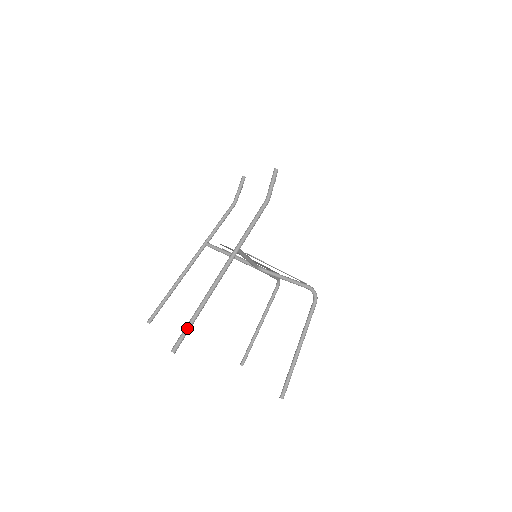
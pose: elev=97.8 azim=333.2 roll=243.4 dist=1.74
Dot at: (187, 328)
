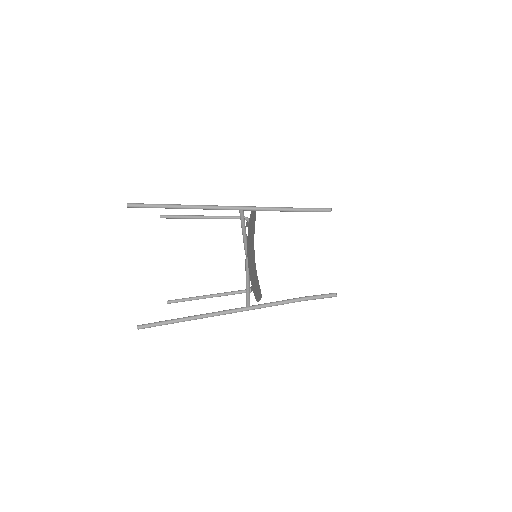
Dot at: occluded
